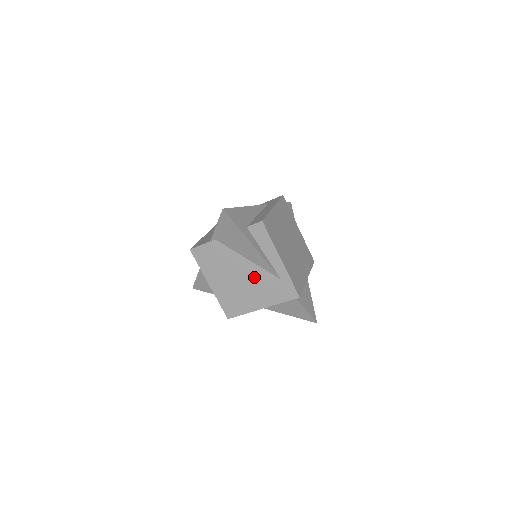
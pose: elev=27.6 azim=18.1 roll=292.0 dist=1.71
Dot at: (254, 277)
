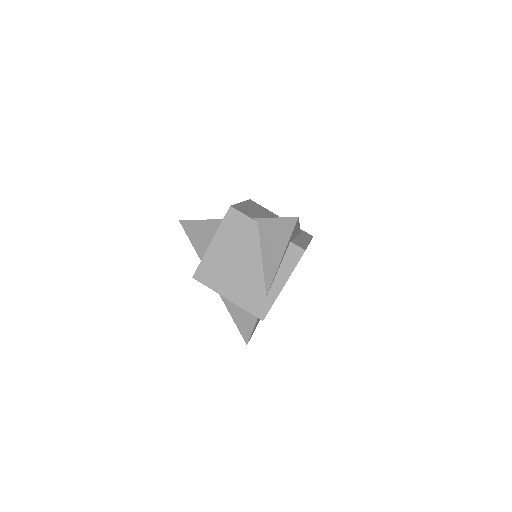
Dot at: (250, 275)
